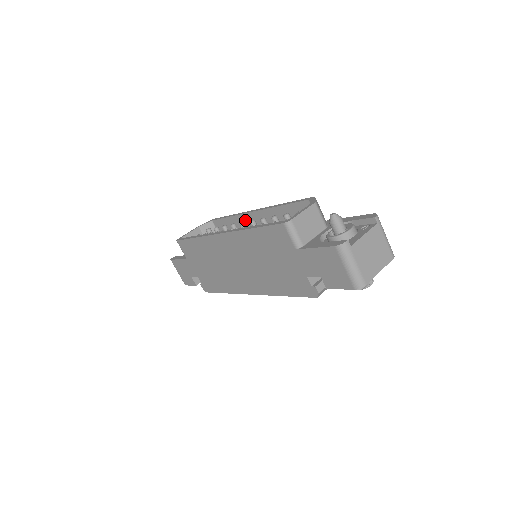
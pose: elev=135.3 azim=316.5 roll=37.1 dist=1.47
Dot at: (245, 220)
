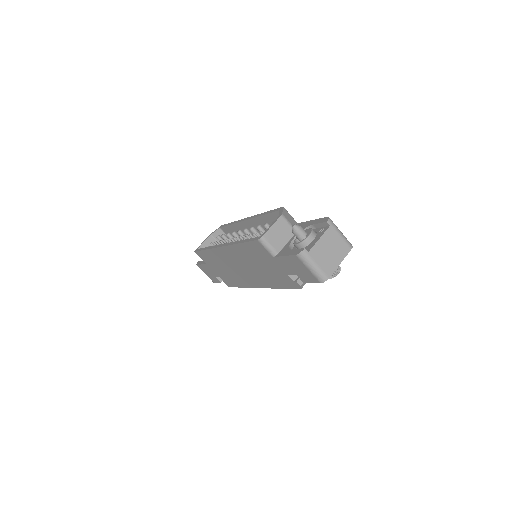
Dot at: (242, 226)
